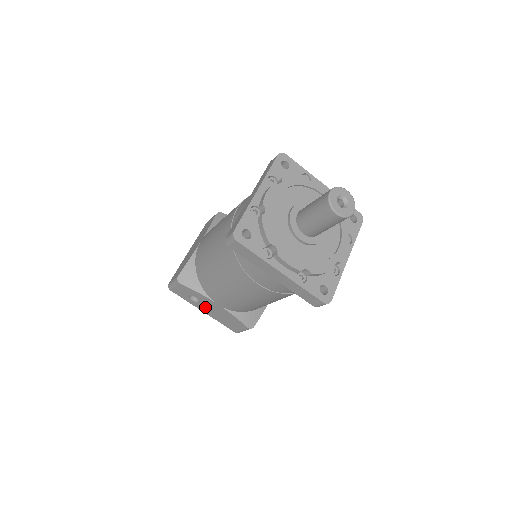
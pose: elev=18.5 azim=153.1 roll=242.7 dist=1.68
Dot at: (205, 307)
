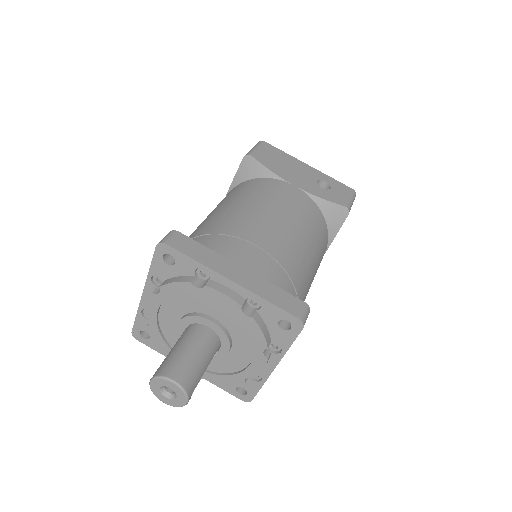
Dot at: occluded
